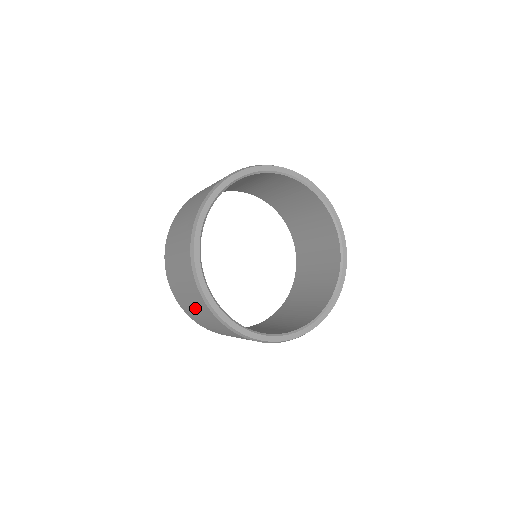
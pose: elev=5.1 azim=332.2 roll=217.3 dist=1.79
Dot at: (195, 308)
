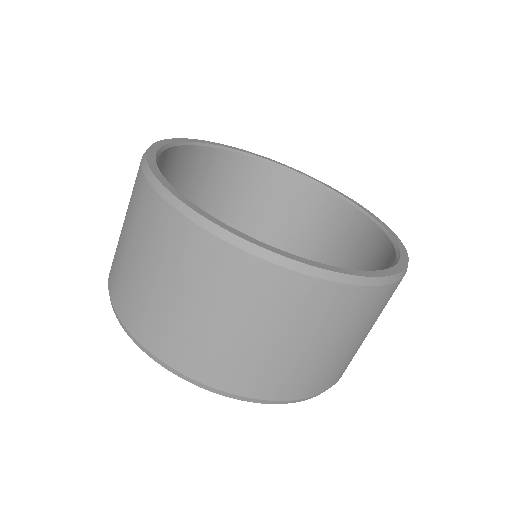
Dot at: (158, 275)
